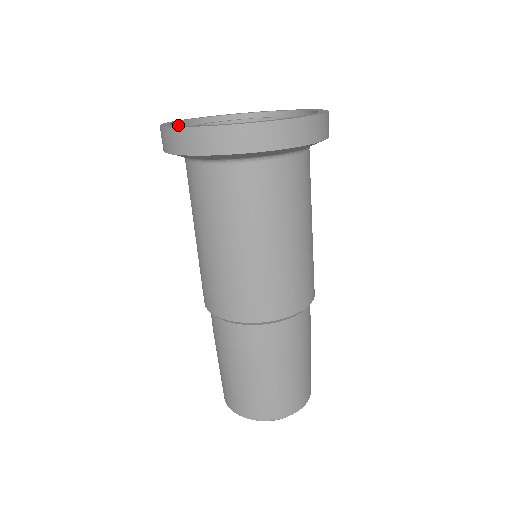
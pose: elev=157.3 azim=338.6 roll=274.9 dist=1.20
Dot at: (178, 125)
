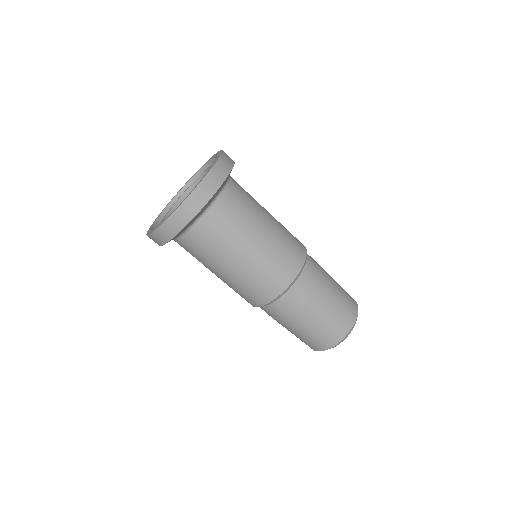
Dot at: occluded
